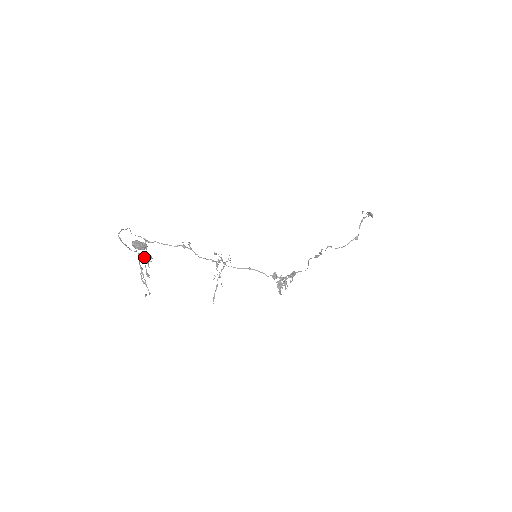
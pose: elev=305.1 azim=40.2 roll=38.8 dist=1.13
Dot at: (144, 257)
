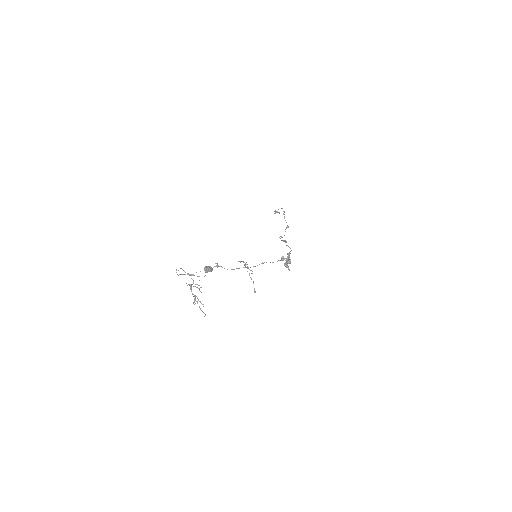
Dot at: occluded
